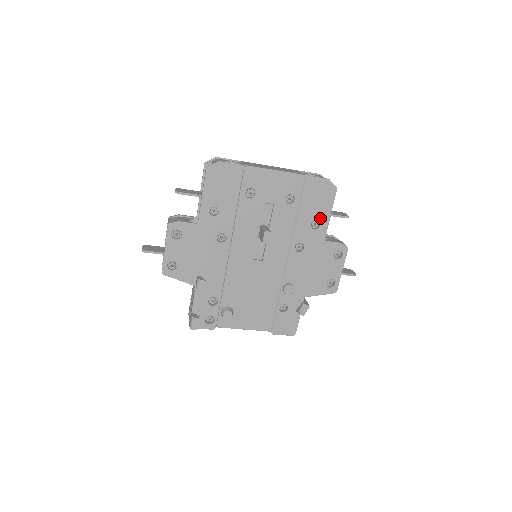
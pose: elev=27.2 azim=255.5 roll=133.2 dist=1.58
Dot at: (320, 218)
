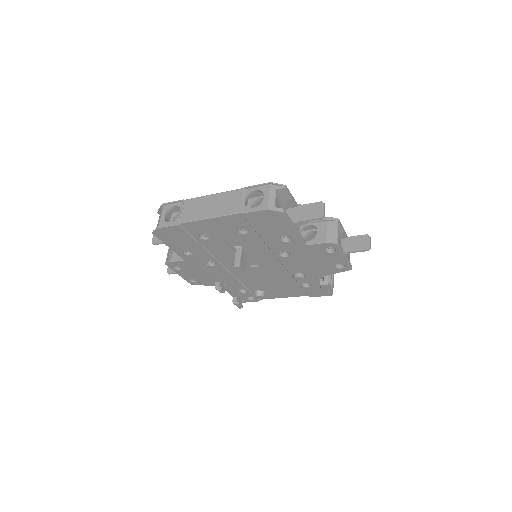
Dot at: (286, 234)
